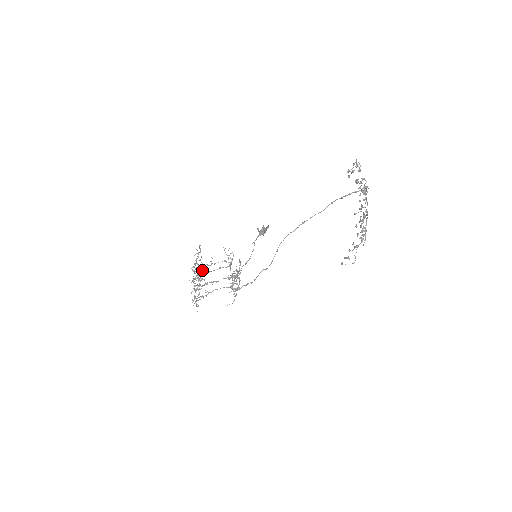
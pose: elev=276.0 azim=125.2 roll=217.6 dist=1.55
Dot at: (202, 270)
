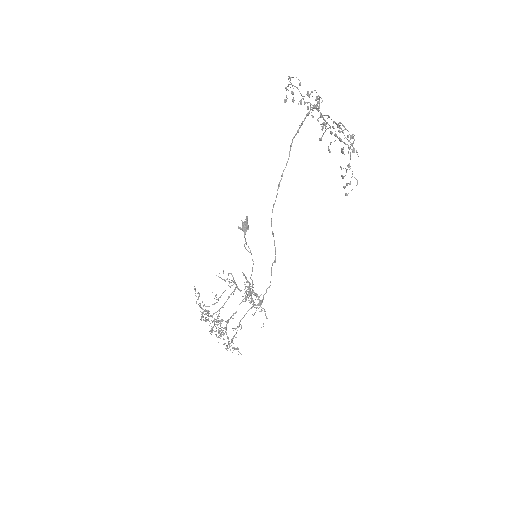
Dot at: (213, 313)
